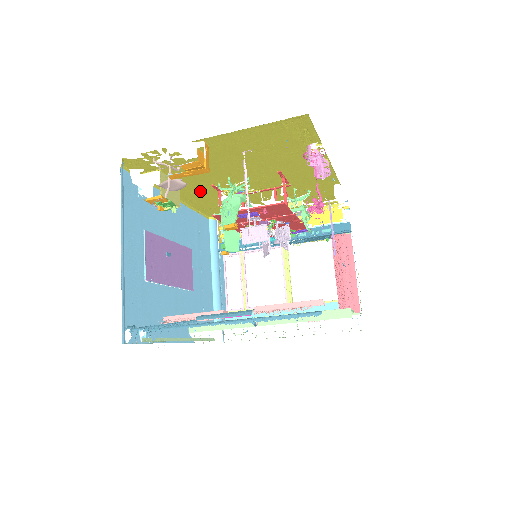
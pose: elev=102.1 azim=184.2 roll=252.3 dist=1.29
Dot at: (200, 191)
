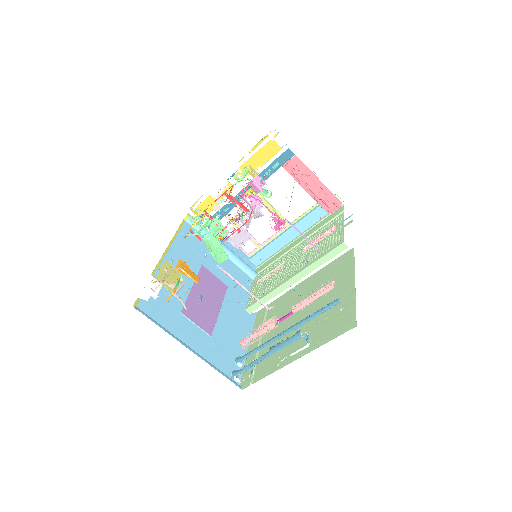
Dot at: occluded
